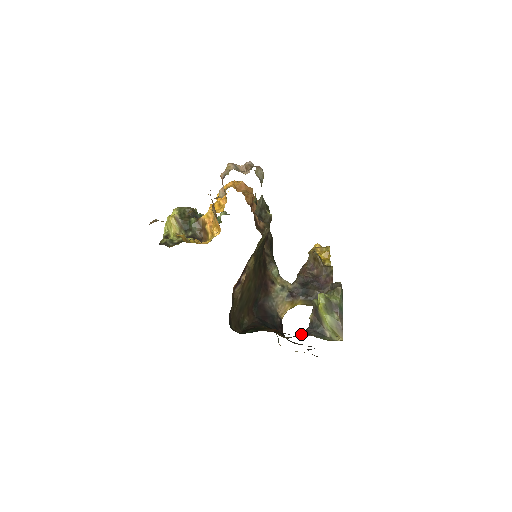
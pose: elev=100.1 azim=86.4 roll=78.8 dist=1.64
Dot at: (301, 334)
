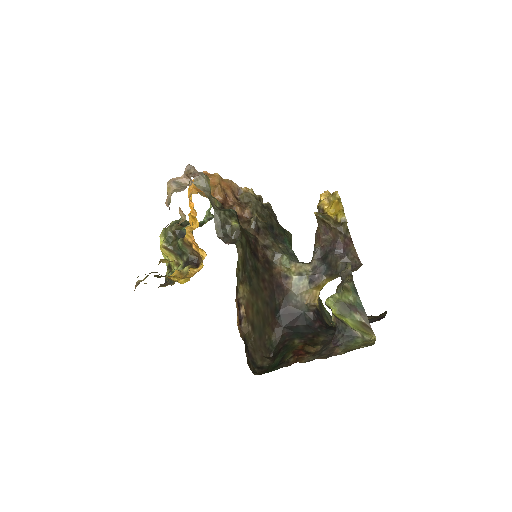
Dot at: (329, 344)
